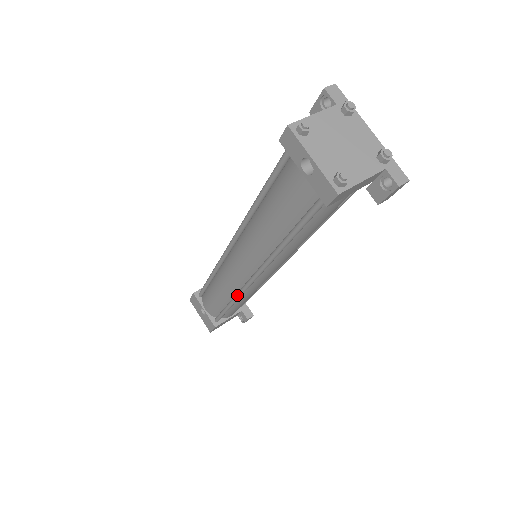
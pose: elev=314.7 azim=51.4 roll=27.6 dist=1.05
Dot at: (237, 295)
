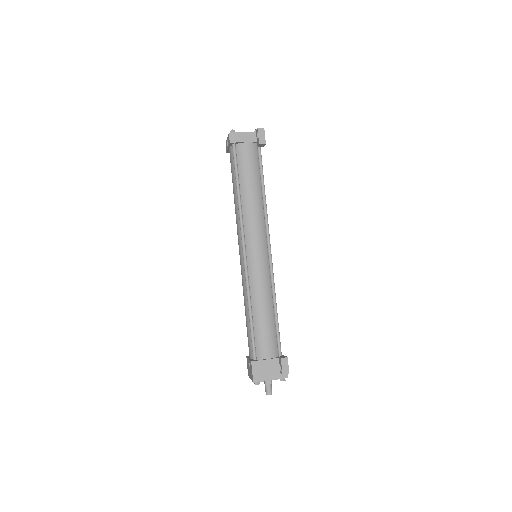
Dot at: (246, 284)
